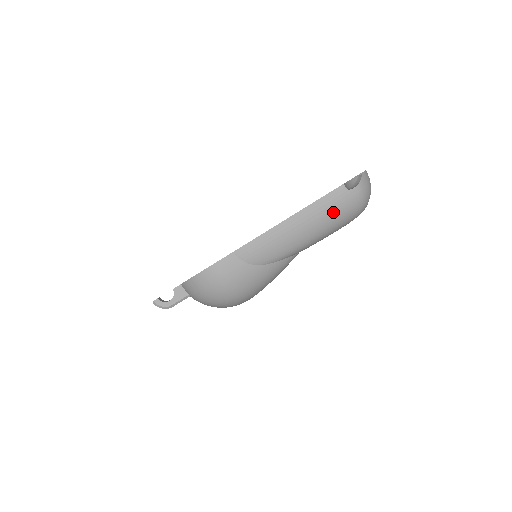
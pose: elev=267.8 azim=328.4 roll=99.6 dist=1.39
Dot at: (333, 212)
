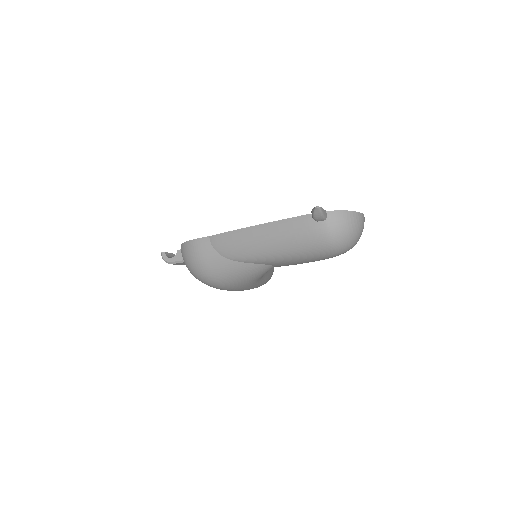
Dot at: (295, 237)
